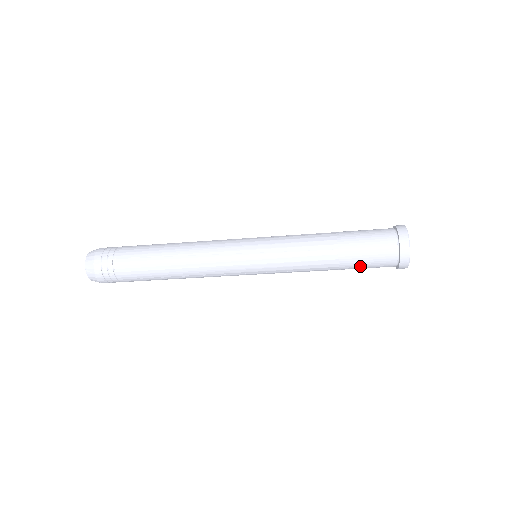
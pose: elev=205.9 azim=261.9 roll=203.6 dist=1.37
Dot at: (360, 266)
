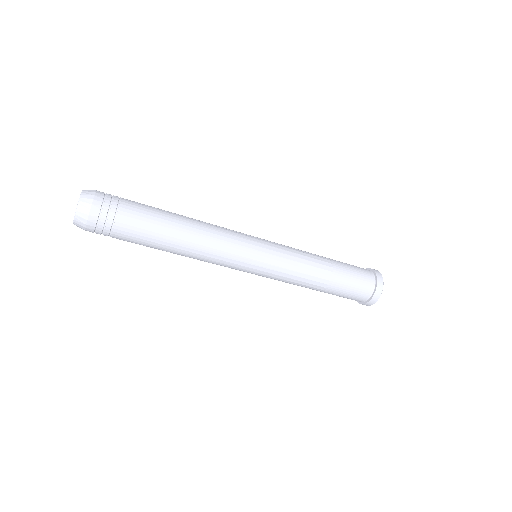
Dot at: (336, 295)
